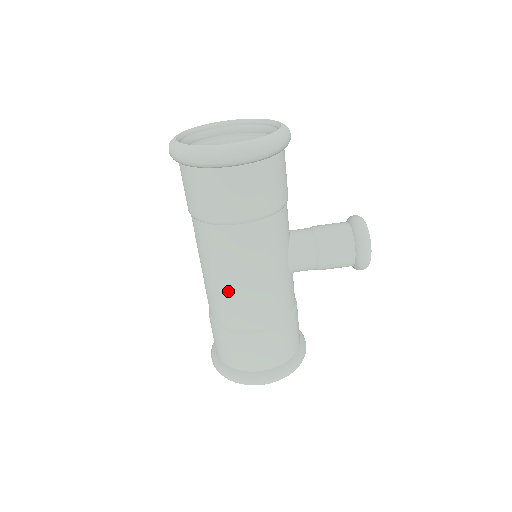
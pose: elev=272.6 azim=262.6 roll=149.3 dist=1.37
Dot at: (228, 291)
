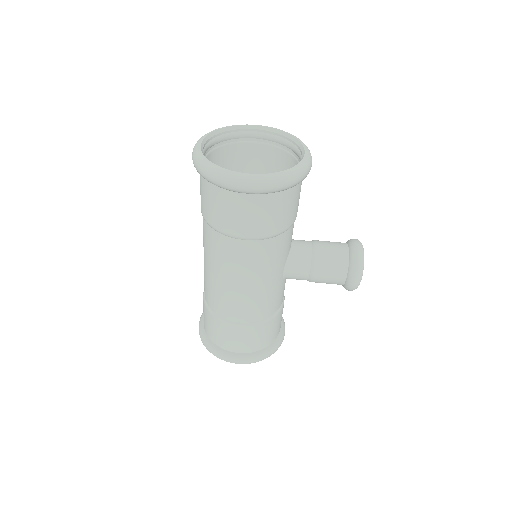
Dot at: (223, 288)
